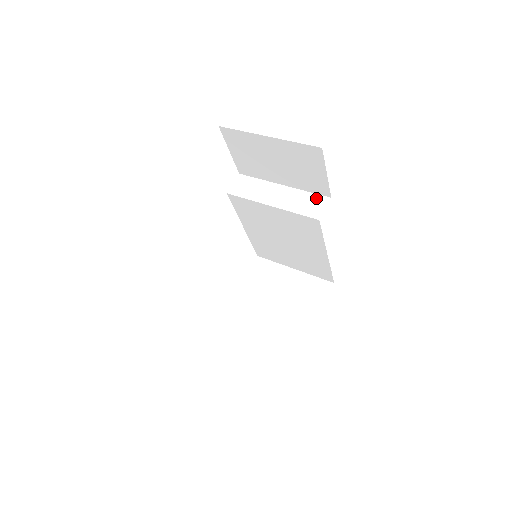
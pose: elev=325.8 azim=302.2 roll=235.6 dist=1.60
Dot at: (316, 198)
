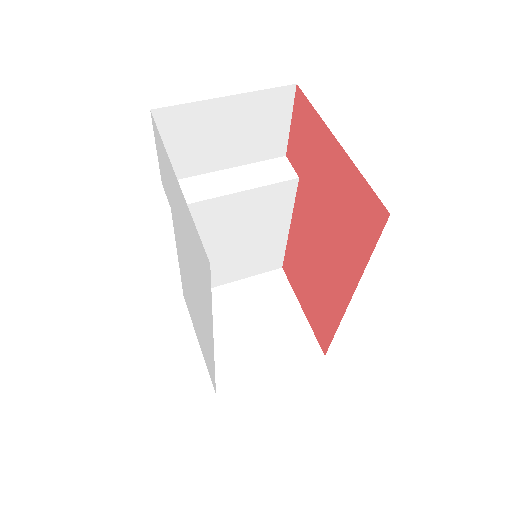
Dot at: (273, 163)
